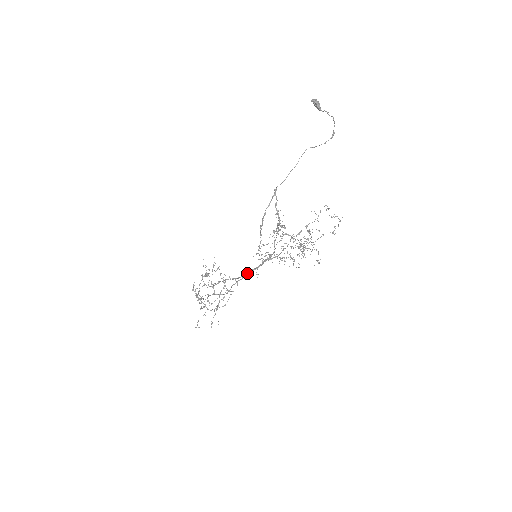
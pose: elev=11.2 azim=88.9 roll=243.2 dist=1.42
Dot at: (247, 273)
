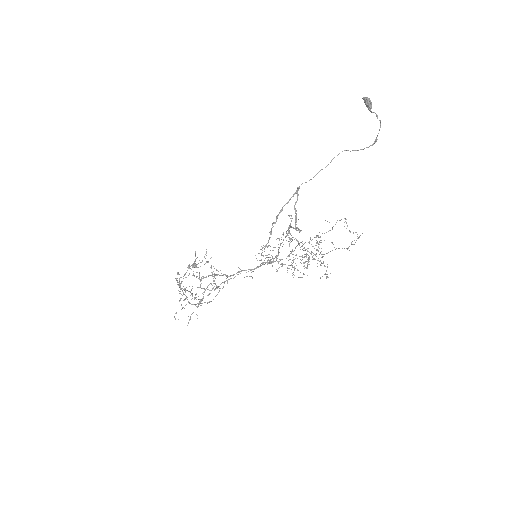
Dot at: occluded
